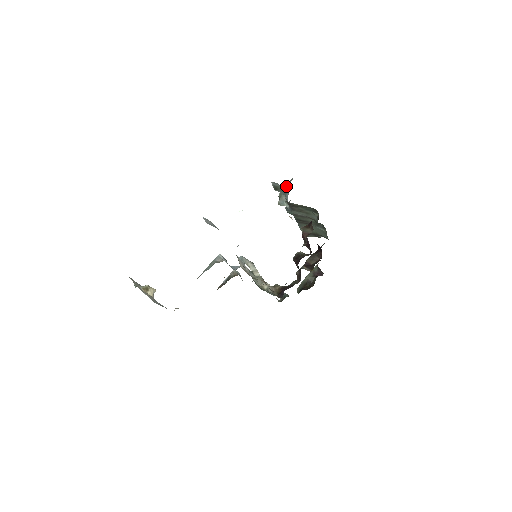
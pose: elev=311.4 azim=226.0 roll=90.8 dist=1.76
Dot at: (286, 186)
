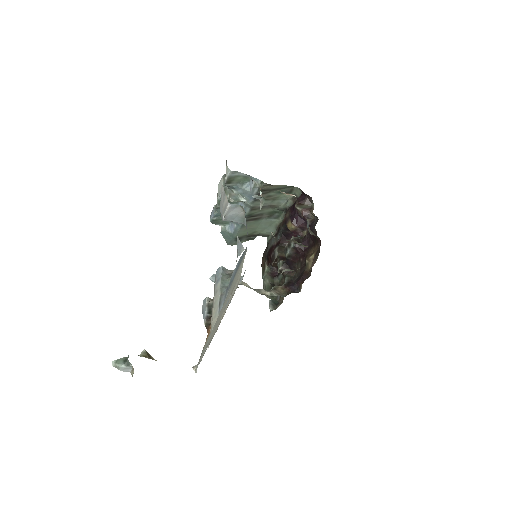
Dot at: (224, 183)
